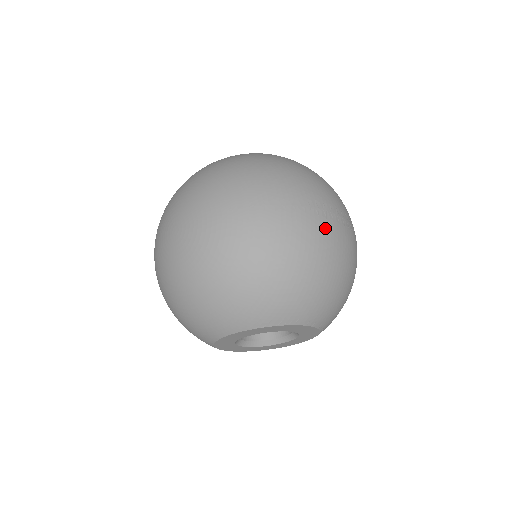
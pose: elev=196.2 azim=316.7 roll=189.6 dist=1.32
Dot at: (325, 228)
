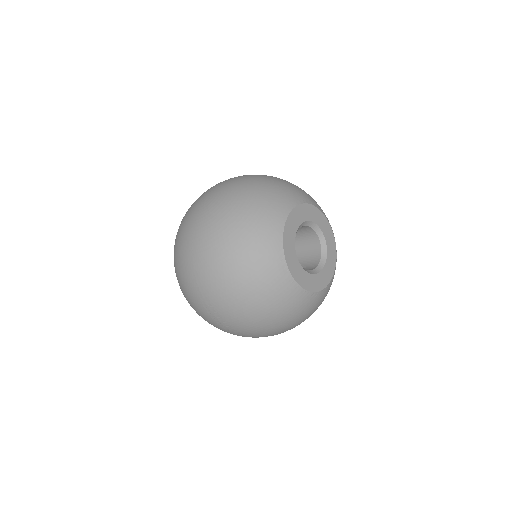
Dot at: occluded
